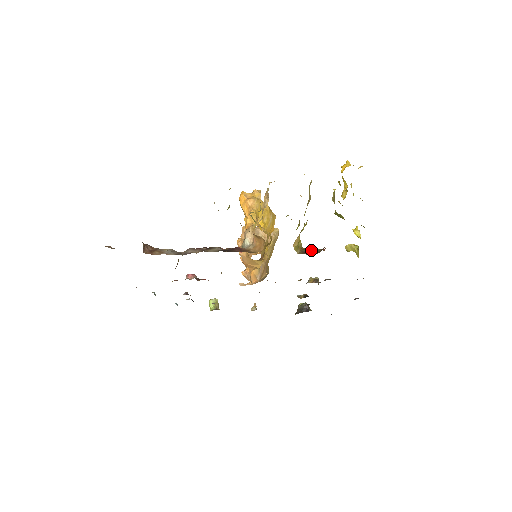
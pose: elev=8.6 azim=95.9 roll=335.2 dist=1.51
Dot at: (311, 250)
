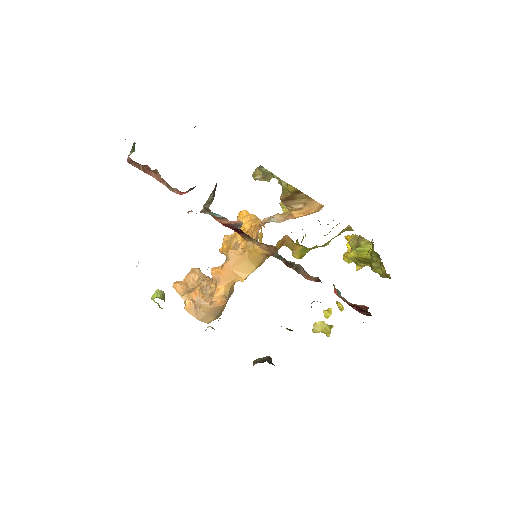
Dot at: occluded
